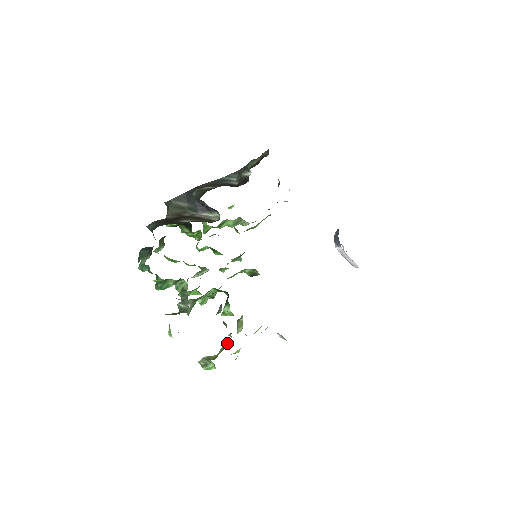
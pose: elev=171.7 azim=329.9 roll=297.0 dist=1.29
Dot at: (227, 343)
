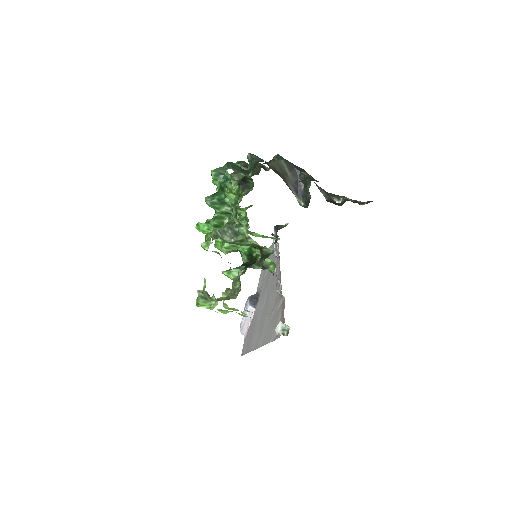
Dot at: (228, 297)
